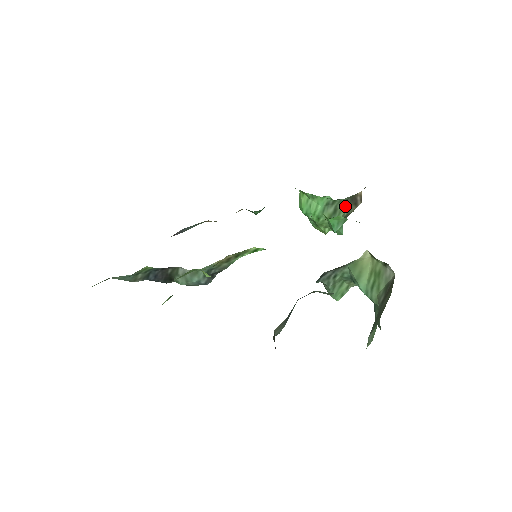
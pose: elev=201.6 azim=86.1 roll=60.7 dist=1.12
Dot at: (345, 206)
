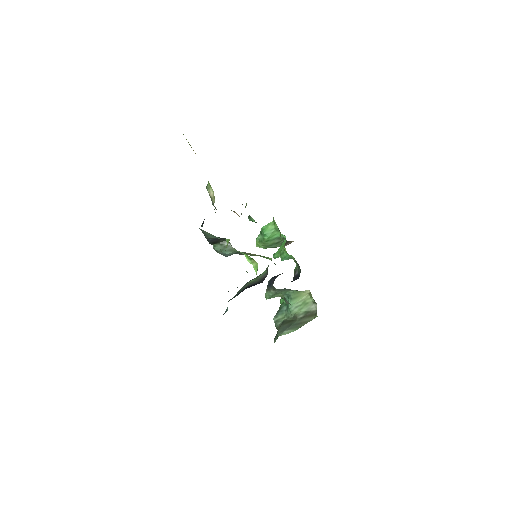
Dot at: occluded
